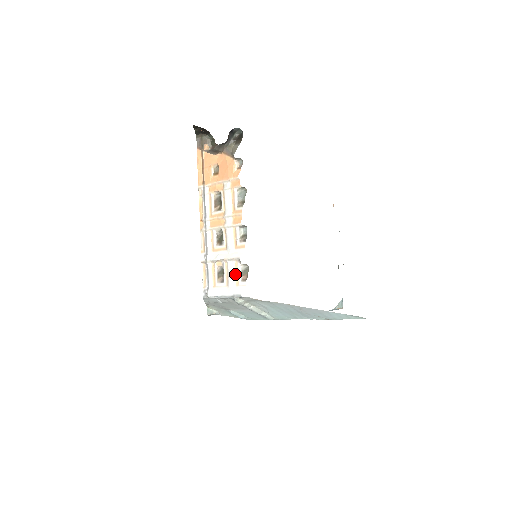
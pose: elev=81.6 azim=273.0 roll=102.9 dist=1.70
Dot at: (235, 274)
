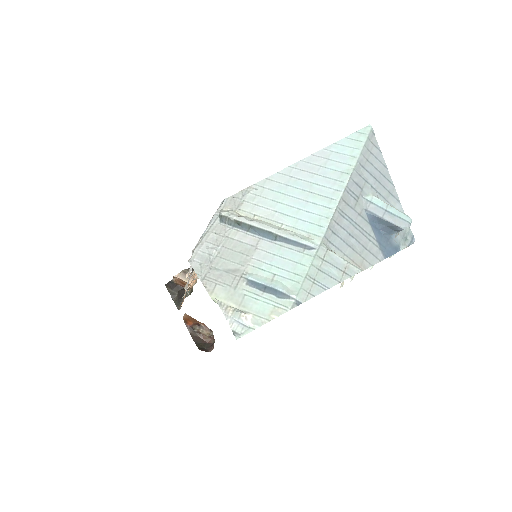
Dot at: occluded
